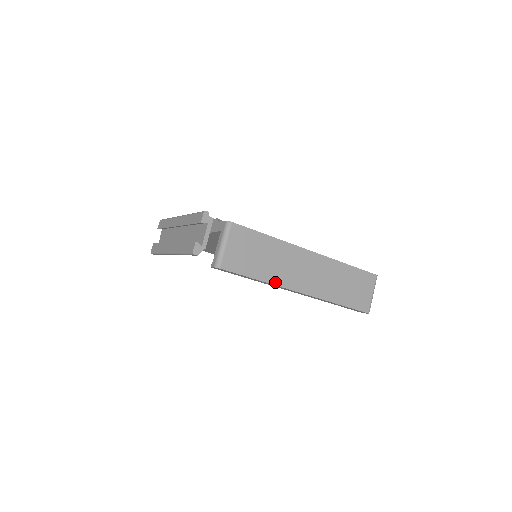
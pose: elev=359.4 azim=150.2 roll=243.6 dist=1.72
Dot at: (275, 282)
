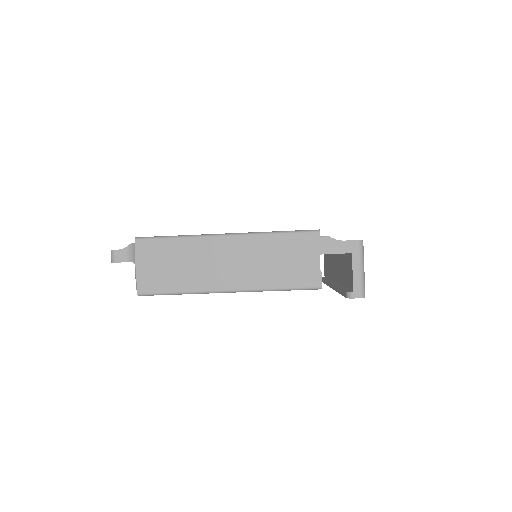
Dot at: occluded
